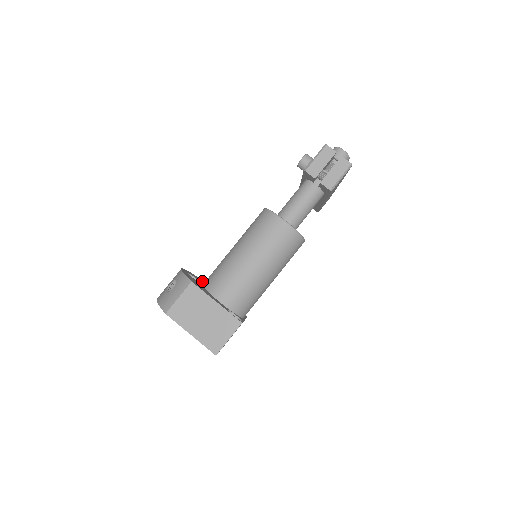
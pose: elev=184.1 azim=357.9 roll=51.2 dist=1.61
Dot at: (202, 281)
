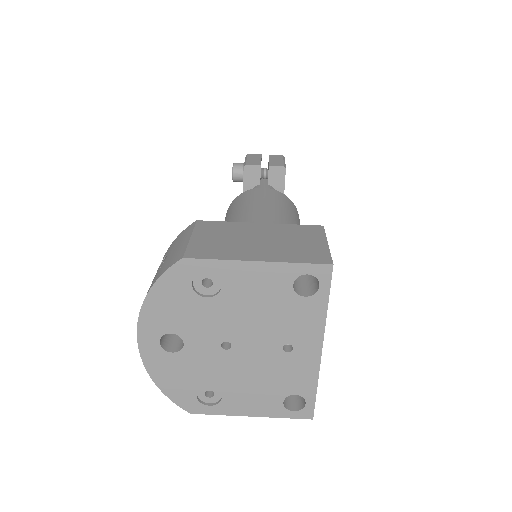
Dot at: occluded
